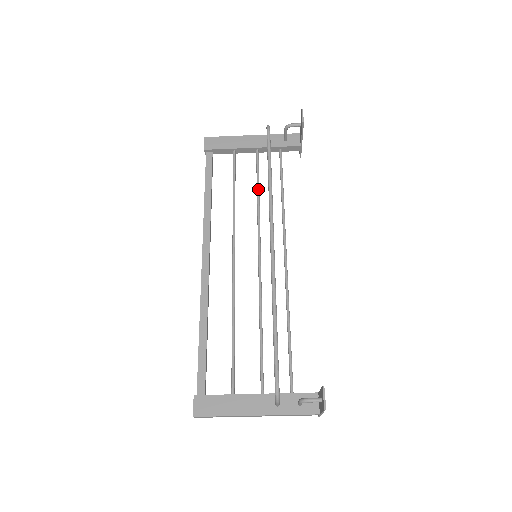
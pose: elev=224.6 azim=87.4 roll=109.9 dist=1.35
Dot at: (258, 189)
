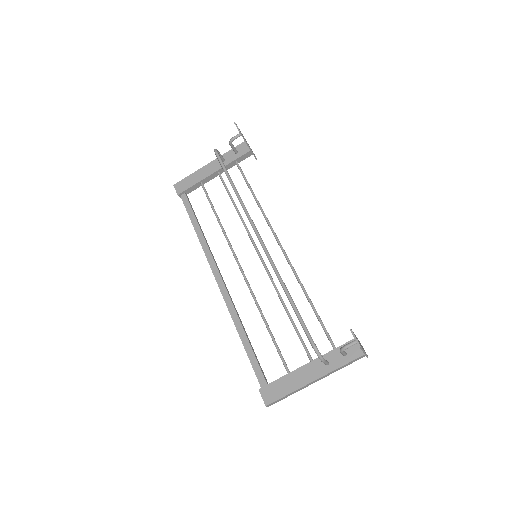
Dot at: (233, 203)
